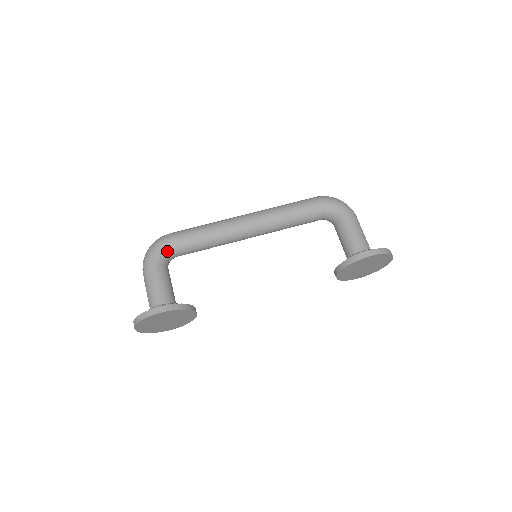
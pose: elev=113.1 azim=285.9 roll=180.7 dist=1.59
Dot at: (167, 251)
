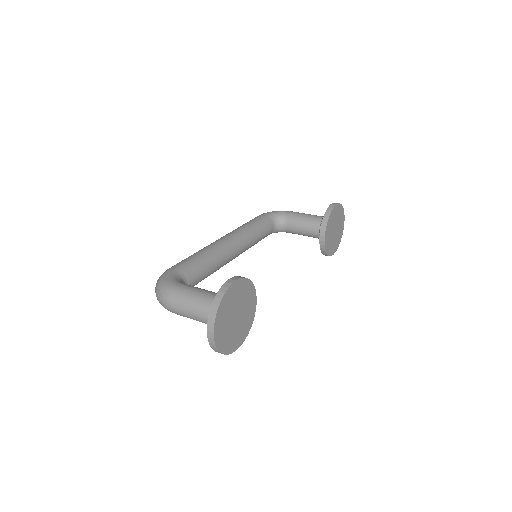
Dot at: (179, 276)
